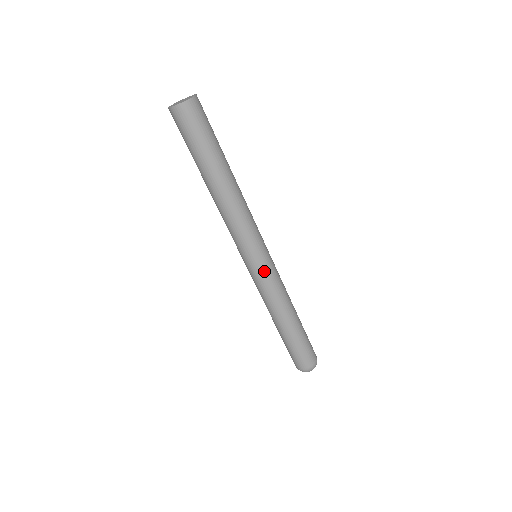
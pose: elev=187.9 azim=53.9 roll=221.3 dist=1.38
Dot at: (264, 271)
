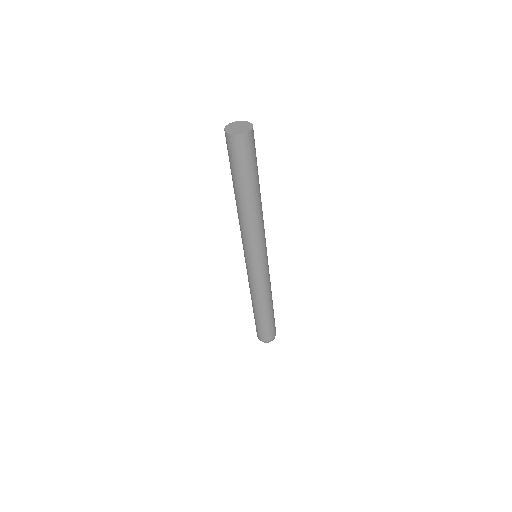
Dot at: (252, 271)
